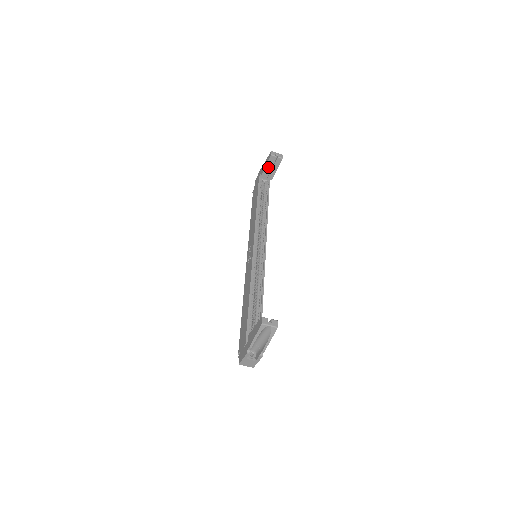
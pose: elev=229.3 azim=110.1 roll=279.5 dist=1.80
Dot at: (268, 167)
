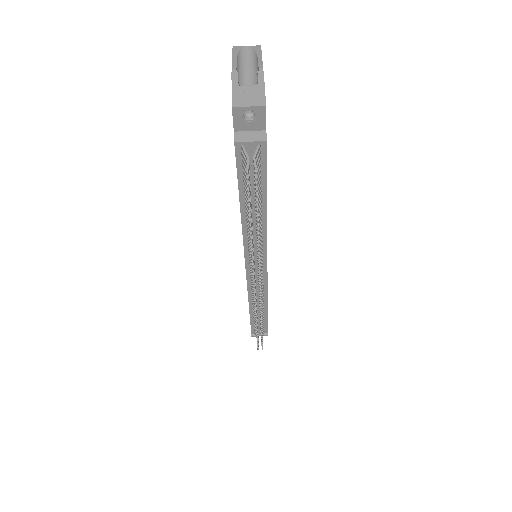
Dot at: occluded
